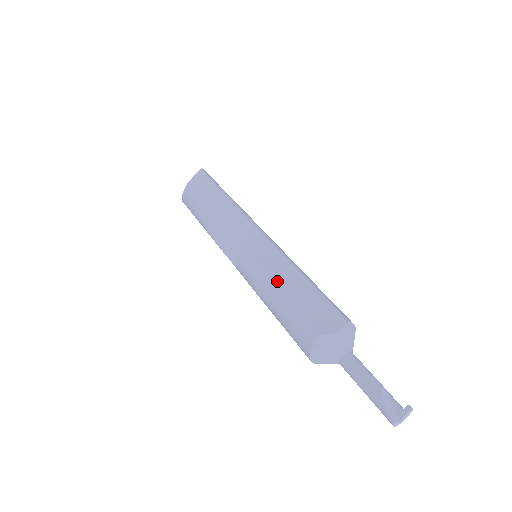
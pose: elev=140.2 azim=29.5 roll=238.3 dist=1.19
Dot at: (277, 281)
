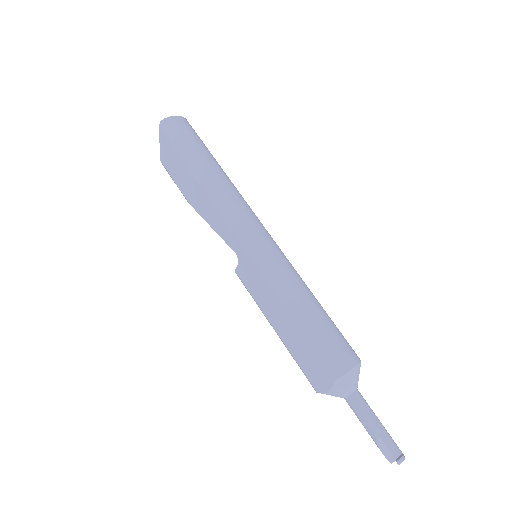
Dot at: (272, 323)
